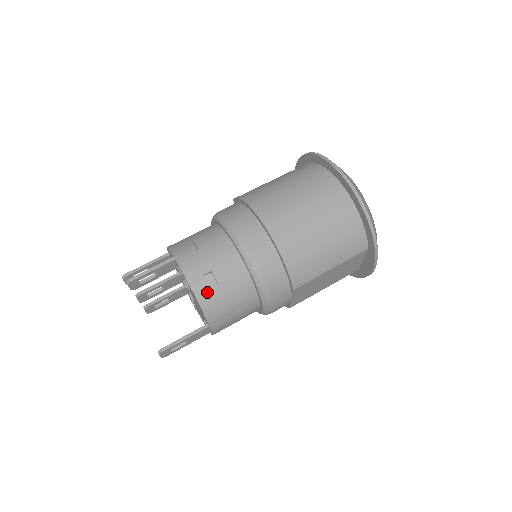
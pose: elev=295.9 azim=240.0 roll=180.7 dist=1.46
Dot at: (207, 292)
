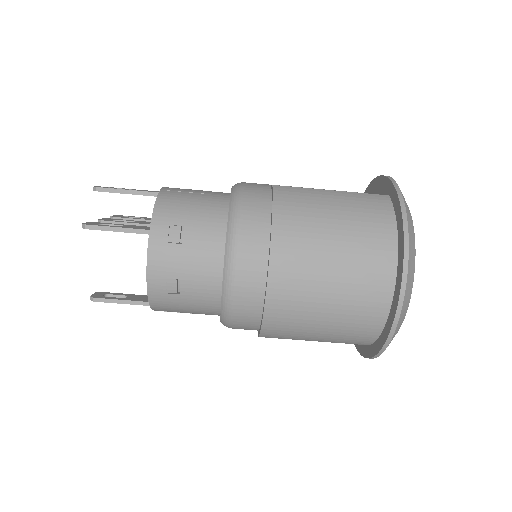
Dot at: (163, 295)
